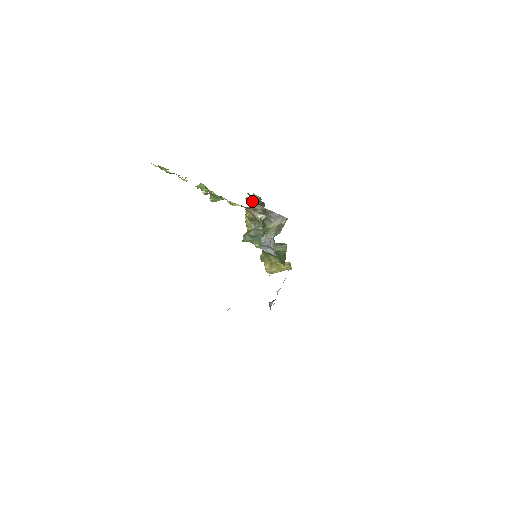
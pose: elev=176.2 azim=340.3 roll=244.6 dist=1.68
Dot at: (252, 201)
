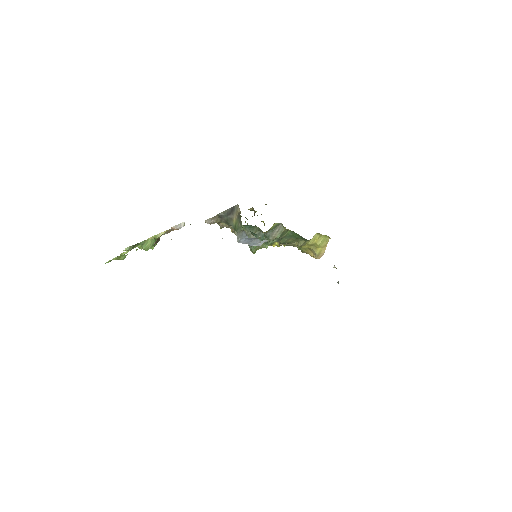
Dot at: occluded
